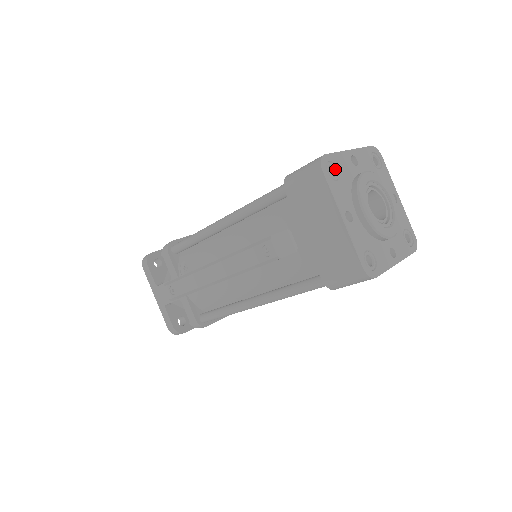
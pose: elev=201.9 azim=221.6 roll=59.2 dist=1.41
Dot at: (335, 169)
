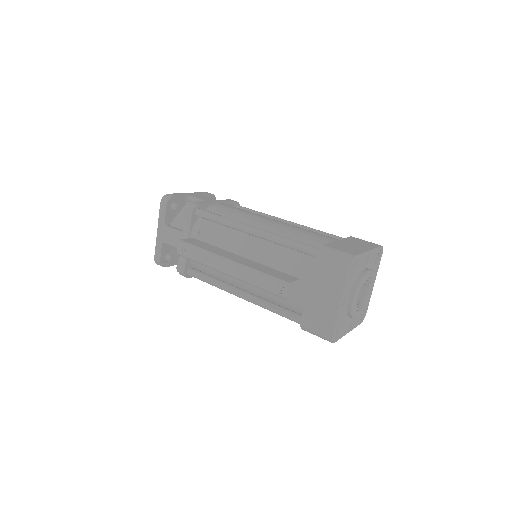
Dot at: (355, 266)
